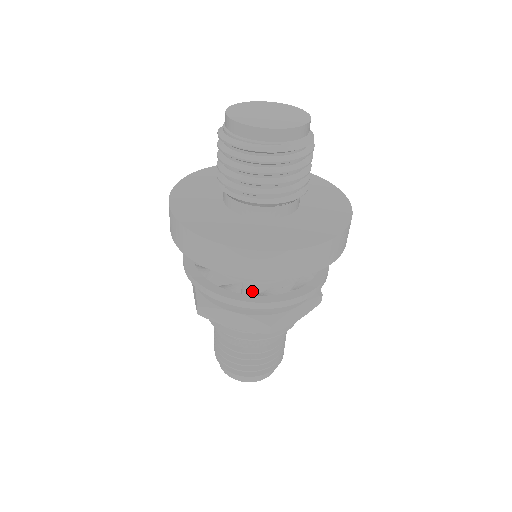
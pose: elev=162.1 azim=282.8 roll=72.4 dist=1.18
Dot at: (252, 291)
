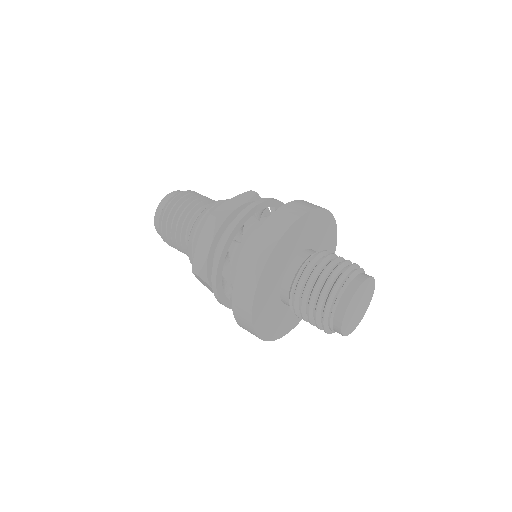
Dot at: occluded
